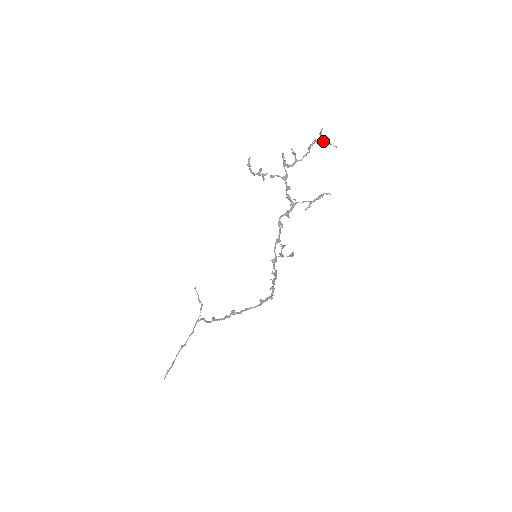
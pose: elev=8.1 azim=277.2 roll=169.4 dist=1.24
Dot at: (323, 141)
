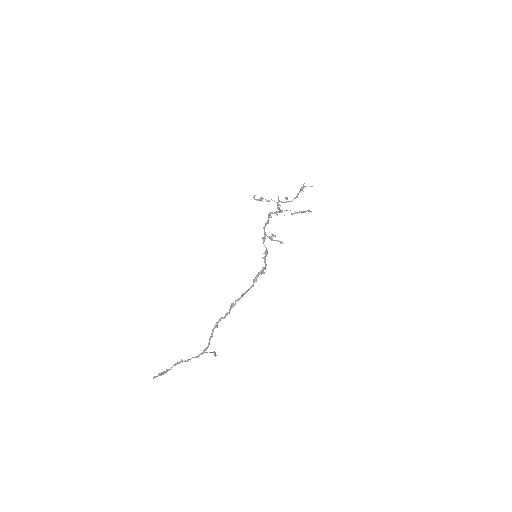
Dot at: (304, 187)
